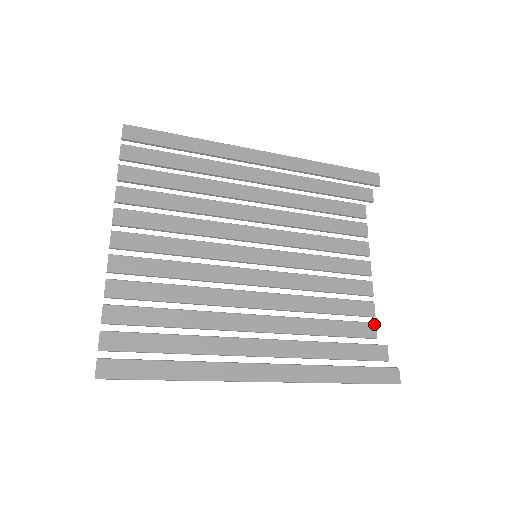
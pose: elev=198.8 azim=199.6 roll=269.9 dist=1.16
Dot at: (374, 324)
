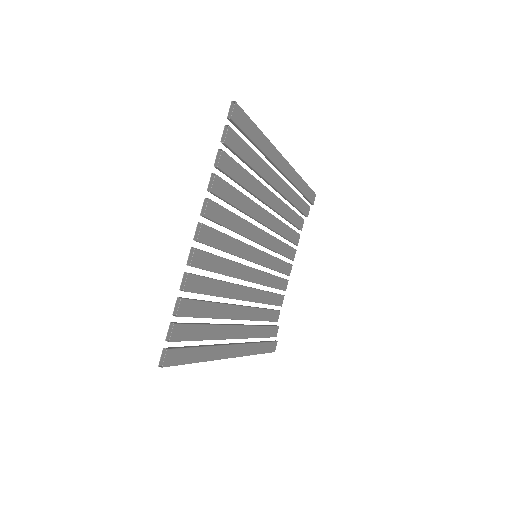
Dot at: occluded
